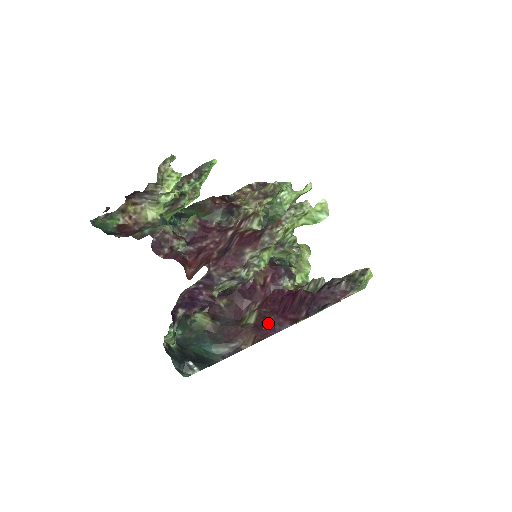
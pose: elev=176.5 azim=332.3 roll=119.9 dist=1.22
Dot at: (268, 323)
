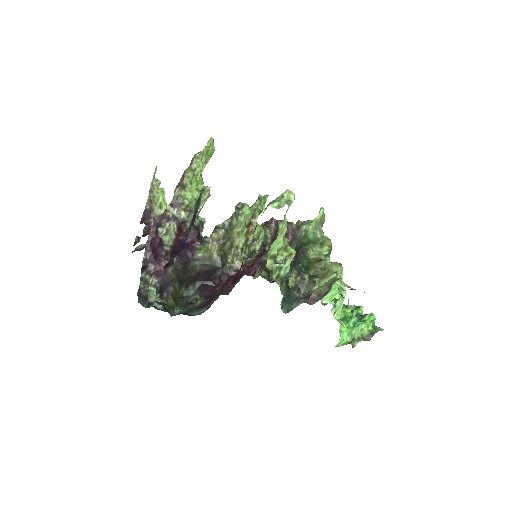
Dot at: (235, 278)
